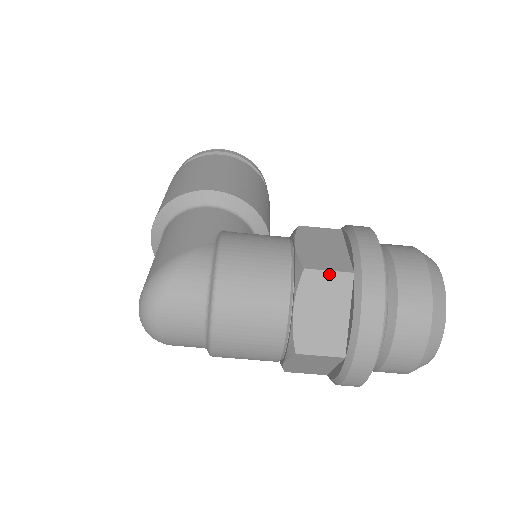
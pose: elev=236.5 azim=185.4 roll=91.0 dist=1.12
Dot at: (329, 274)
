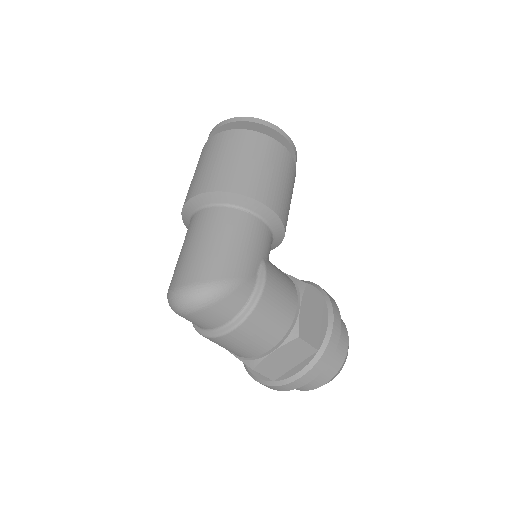
Dot at: (307, 345)
